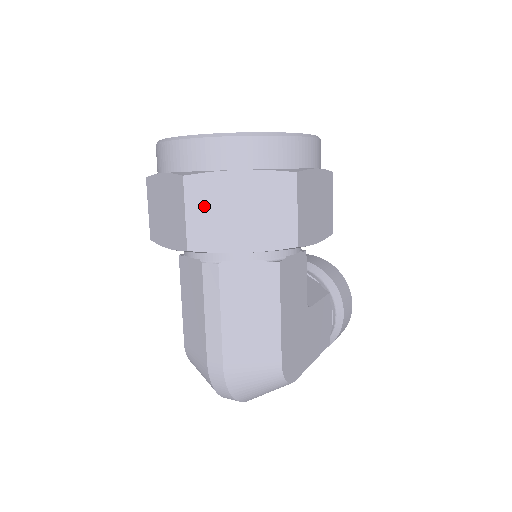
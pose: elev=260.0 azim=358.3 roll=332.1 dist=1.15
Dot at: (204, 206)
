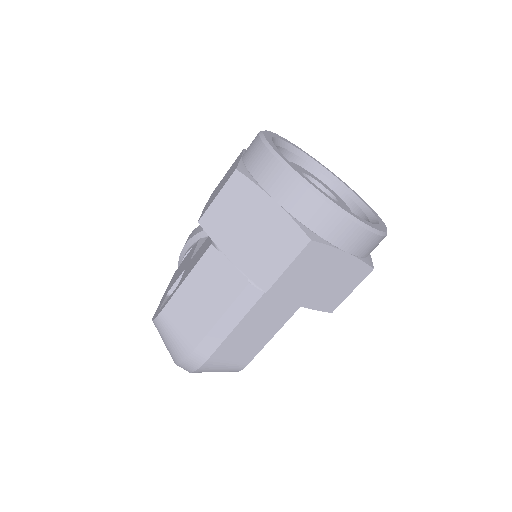
Dot at: (305, 267)
